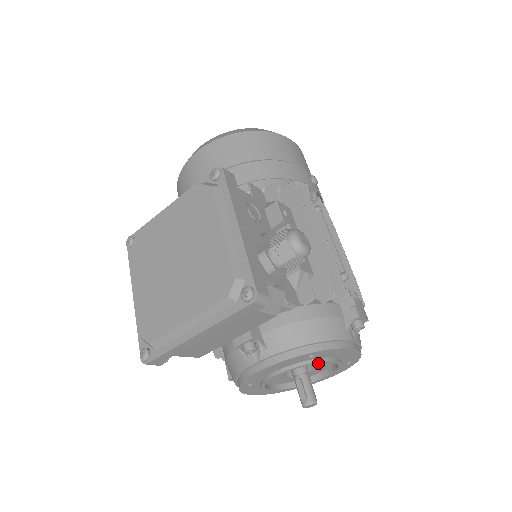
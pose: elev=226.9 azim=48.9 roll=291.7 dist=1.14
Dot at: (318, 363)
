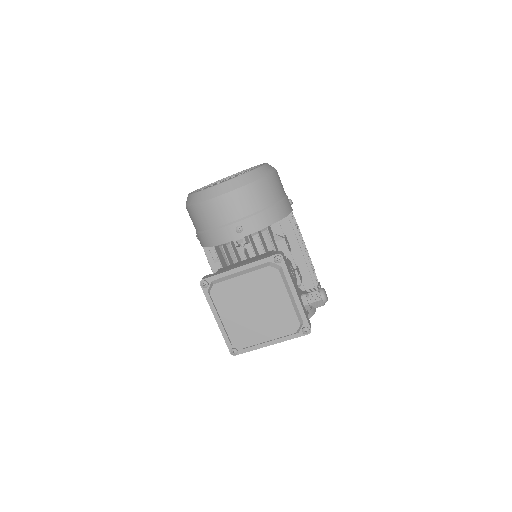
Dot at: occluded
